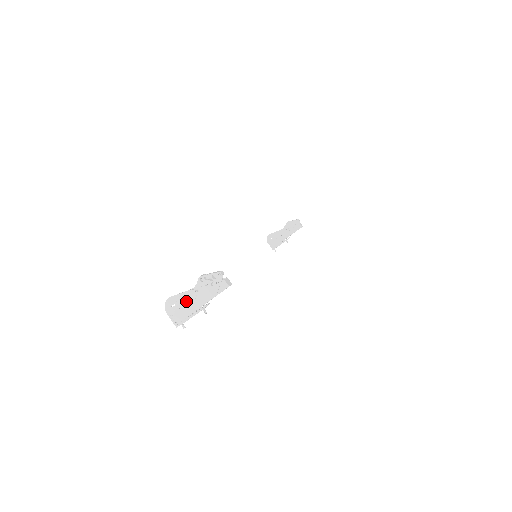
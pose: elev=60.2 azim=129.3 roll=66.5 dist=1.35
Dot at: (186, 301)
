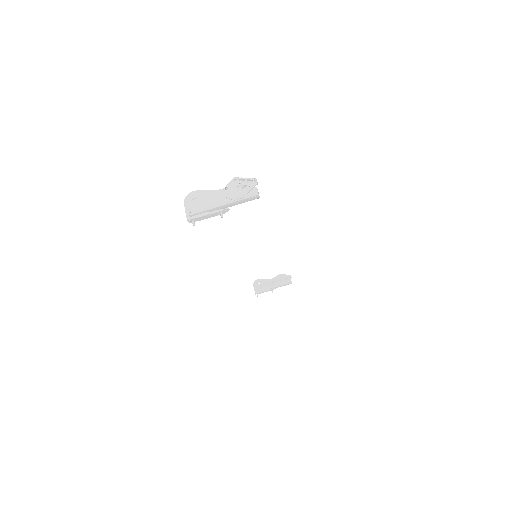
Dot at: (209, 198)
